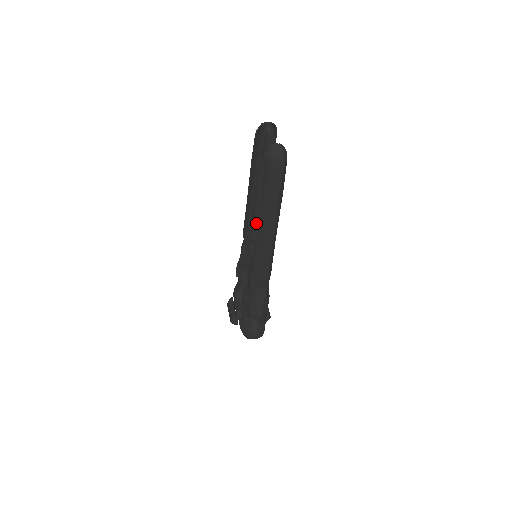
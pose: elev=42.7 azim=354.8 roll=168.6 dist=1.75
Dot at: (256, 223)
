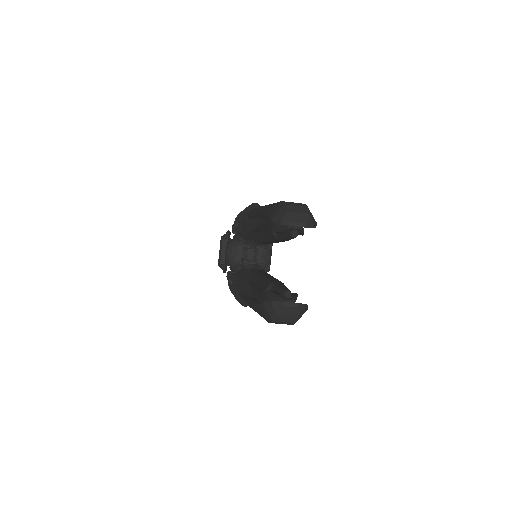
Dot at: (261, 243)
